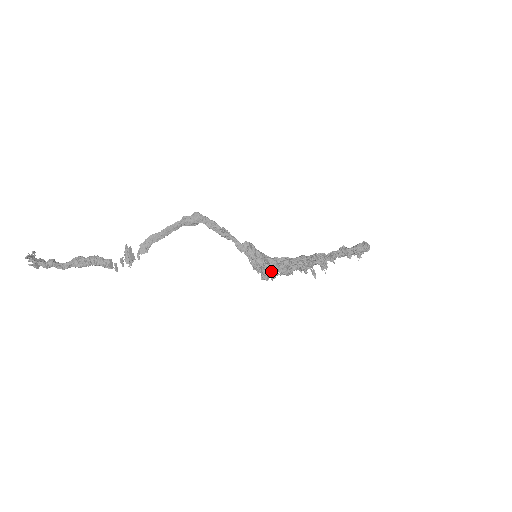
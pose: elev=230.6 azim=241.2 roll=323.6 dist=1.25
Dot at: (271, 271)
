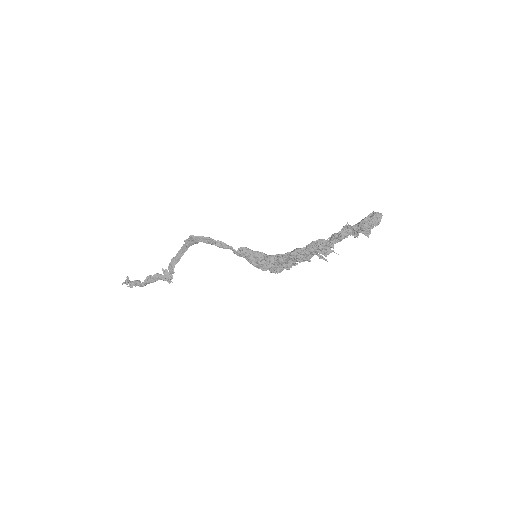
Dot at: (273, 267)
